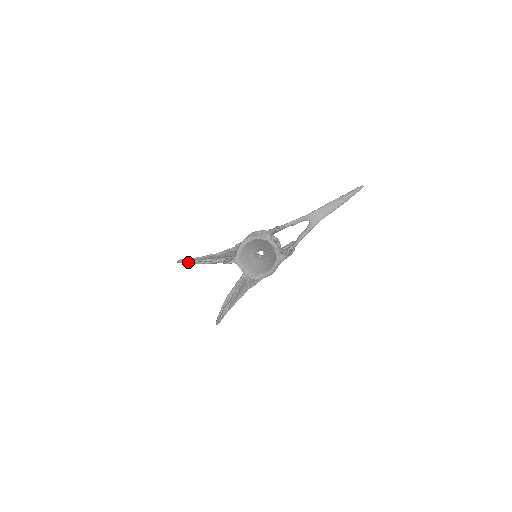
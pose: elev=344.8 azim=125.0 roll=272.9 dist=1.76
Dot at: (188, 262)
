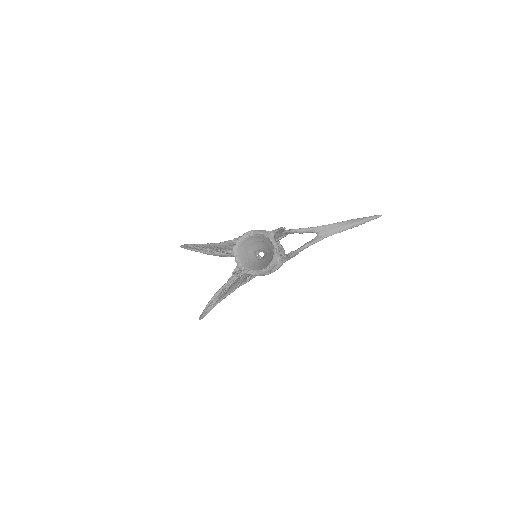
Dot at: (190, 248)
